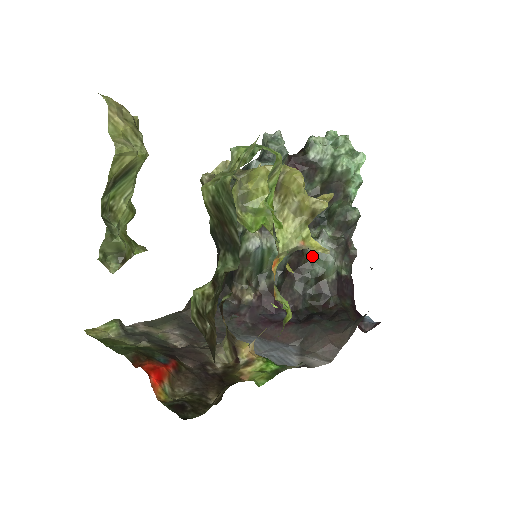
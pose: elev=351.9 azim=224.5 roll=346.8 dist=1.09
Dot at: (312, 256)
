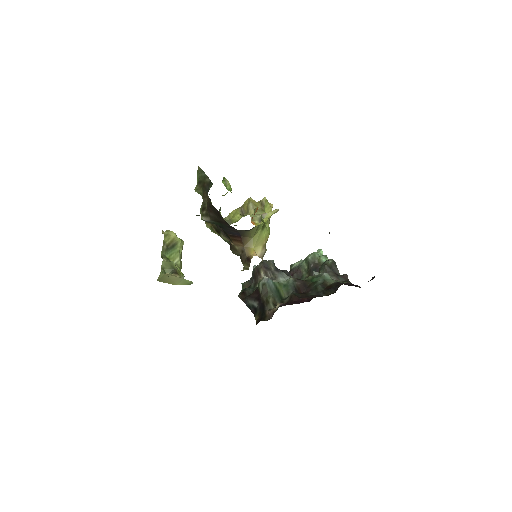
Dot at: (312, 280)
